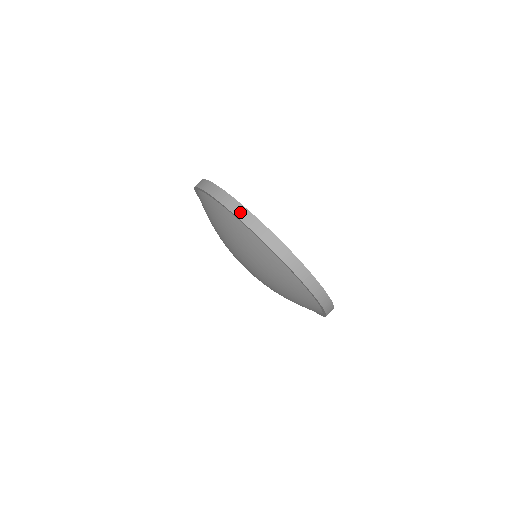
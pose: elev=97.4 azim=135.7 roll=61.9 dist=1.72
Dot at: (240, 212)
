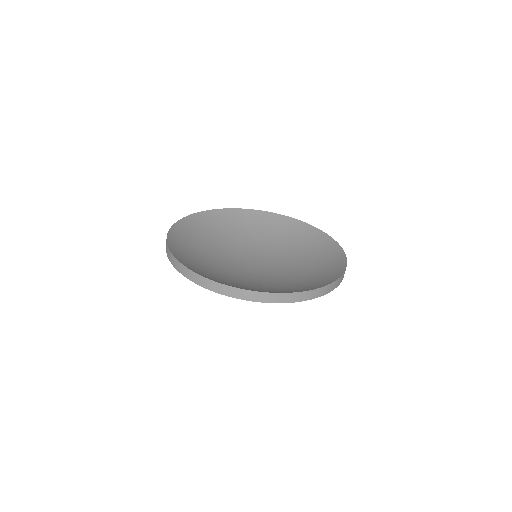
Dot at: (196, 279)
